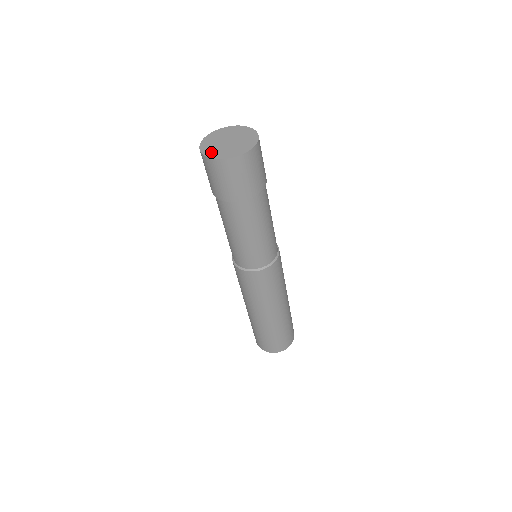
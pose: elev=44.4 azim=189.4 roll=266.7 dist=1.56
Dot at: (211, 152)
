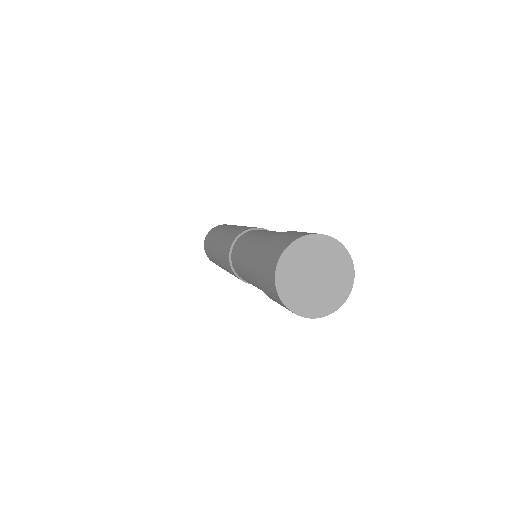
Dot at: (286, 284)
